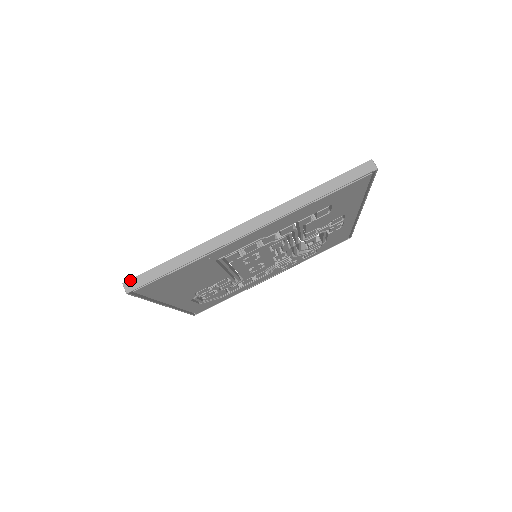
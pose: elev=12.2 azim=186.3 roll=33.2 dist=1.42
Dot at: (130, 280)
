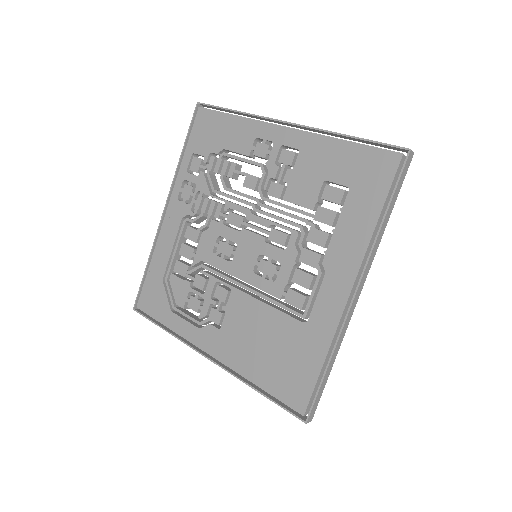
Dot at: (310, 416)
